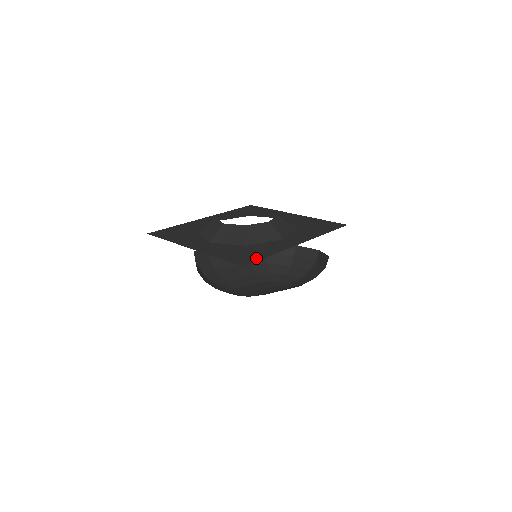
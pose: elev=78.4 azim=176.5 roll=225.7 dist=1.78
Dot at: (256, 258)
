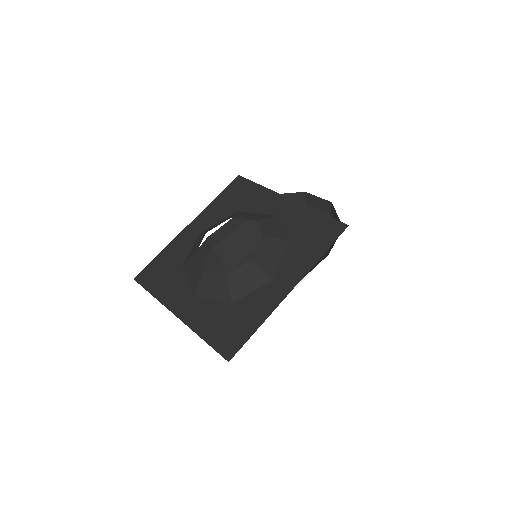
Dot at: (242, 339)
